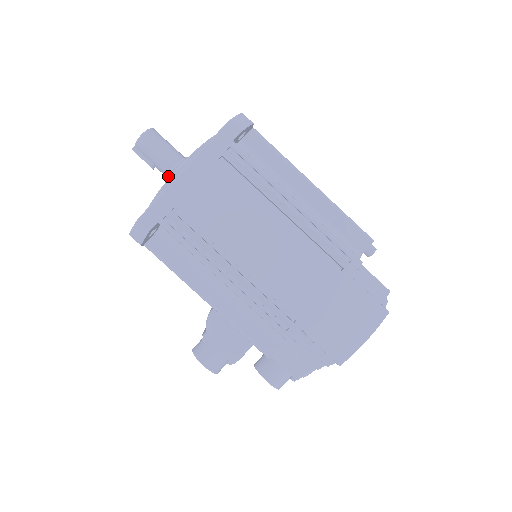
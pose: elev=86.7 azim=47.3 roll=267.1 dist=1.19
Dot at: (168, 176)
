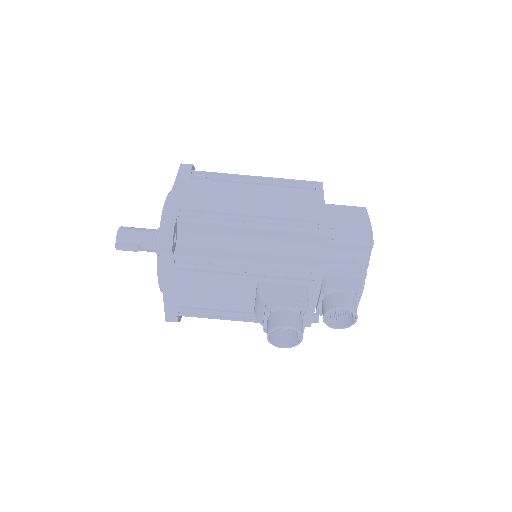
Dot at: (155, 241)
